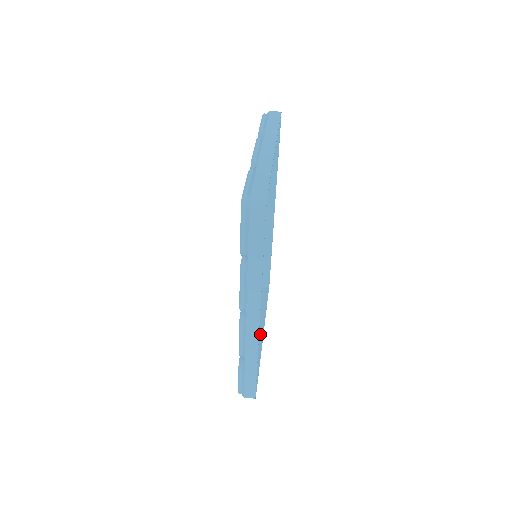
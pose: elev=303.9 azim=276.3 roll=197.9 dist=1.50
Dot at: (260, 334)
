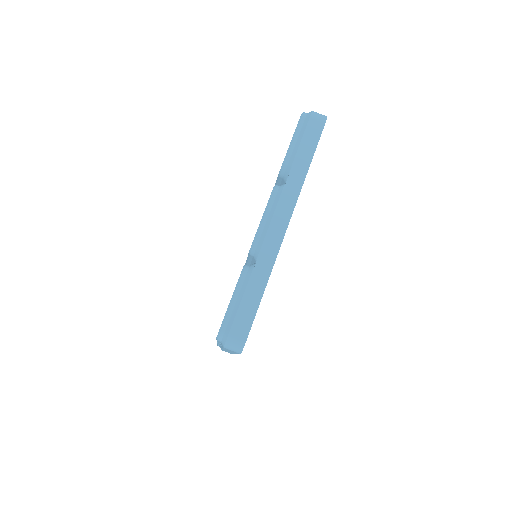
Dot at: occluded
